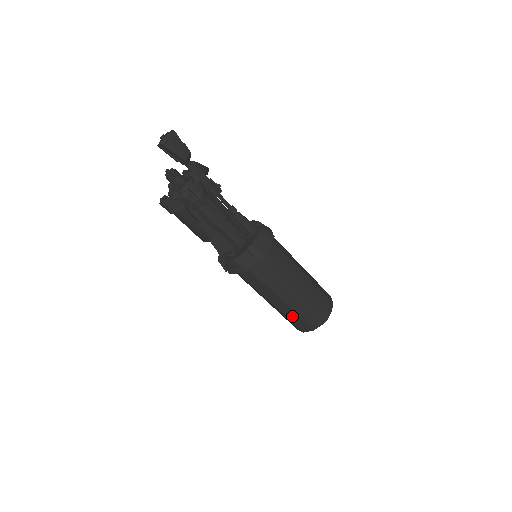
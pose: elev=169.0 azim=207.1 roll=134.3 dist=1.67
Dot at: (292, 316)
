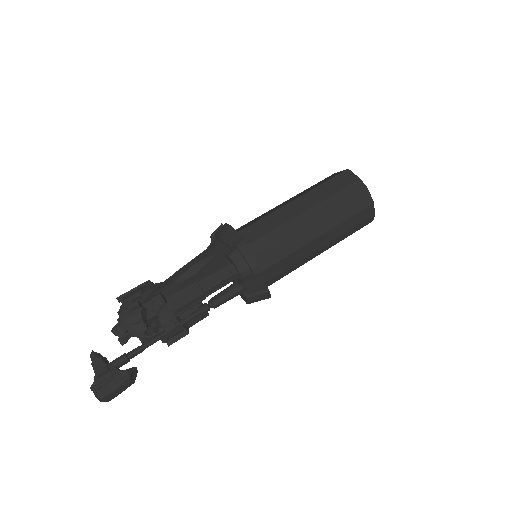
Dot at: occluded
